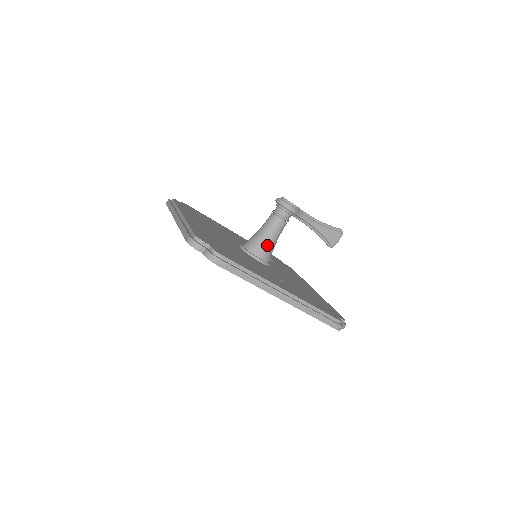
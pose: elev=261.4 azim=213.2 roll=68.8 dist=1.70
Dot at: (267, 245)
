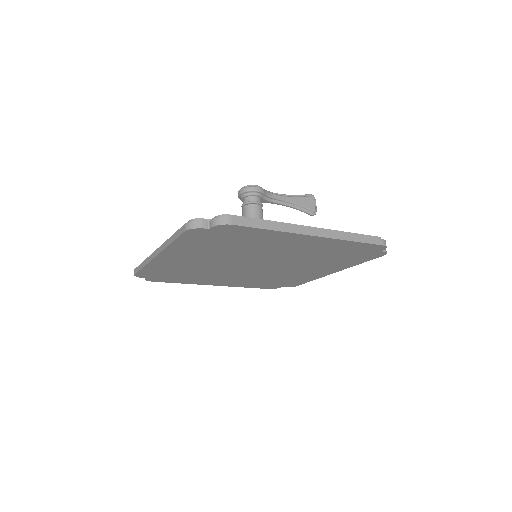
Dot at: occluded
